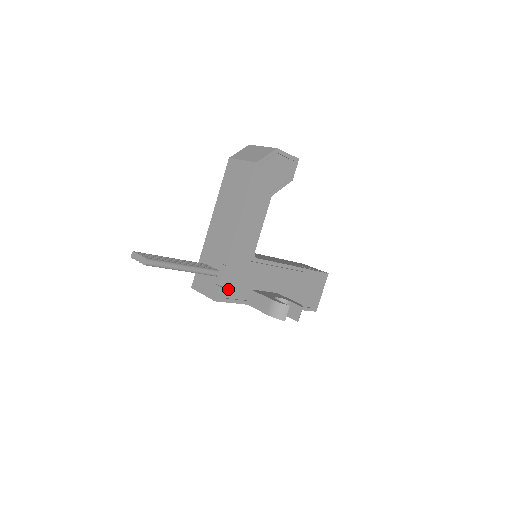
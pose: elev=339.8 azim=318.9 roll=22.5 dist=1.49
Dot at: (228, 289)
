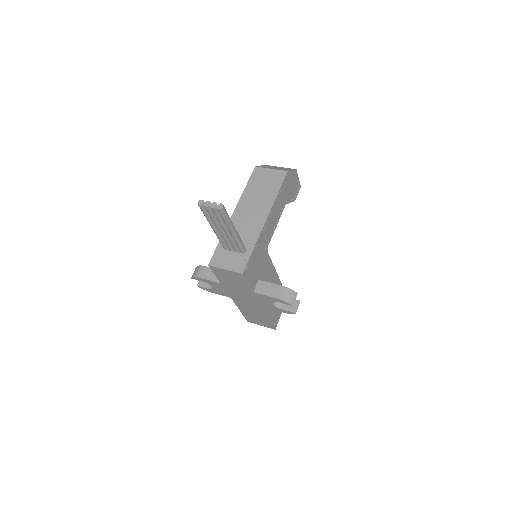
Dot at: (250, 268)
